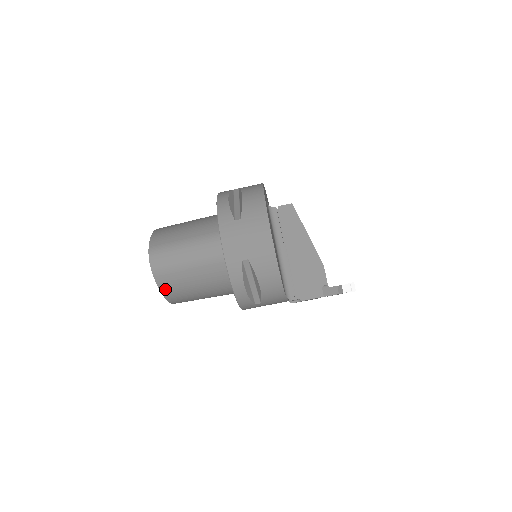
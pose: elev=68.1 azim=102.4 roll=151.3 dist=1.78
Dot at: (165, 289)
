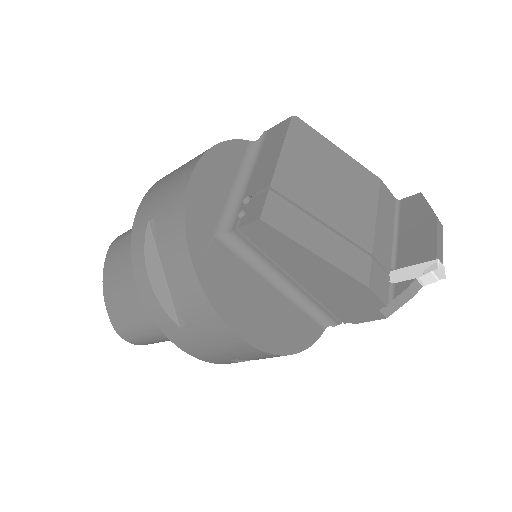
Dot at: occluded
